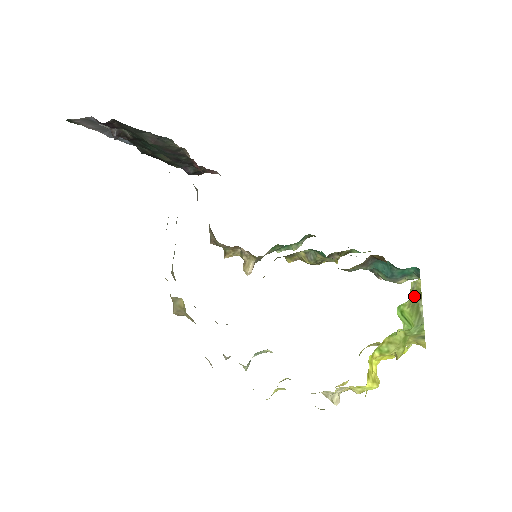
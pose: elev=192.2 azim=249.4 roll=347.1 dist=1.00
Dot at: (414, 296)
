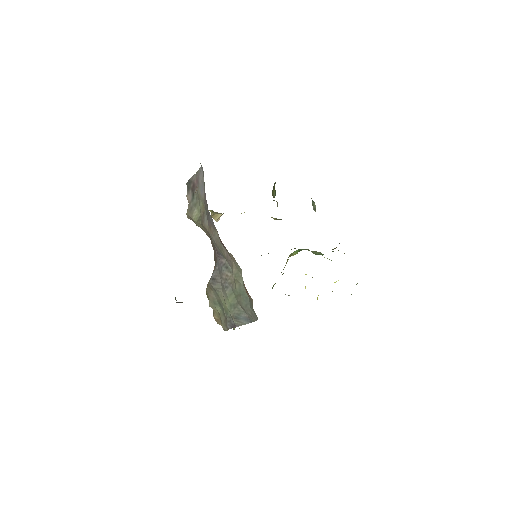
Dot at: occluded
